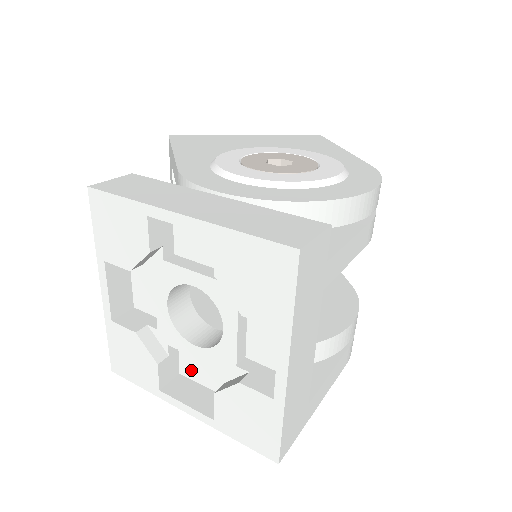
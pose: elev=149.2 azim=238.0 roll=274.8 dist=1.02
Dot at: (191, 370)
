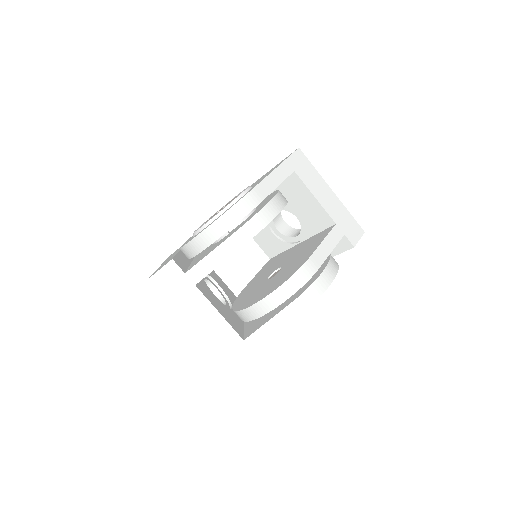
Dot at: occluded
